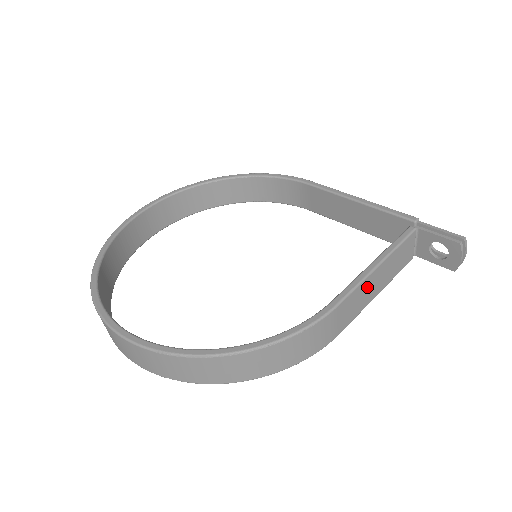
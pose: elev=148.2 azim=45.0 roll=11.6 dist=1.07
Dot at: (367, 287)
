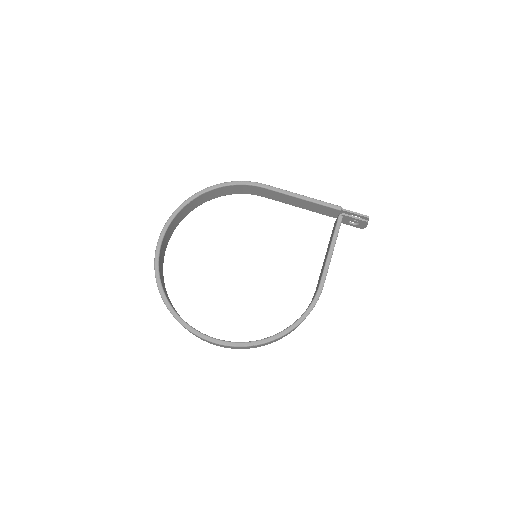
Dot at: occluded
